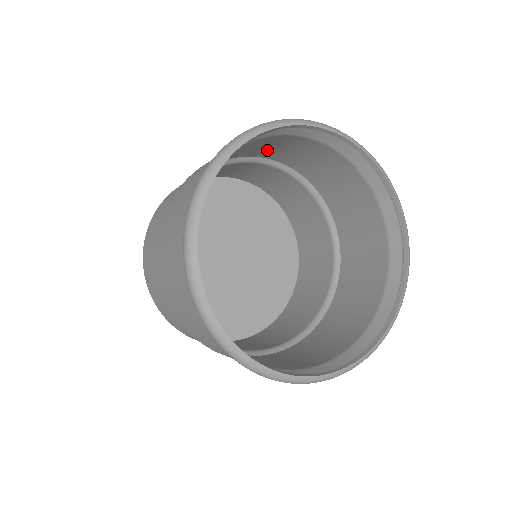
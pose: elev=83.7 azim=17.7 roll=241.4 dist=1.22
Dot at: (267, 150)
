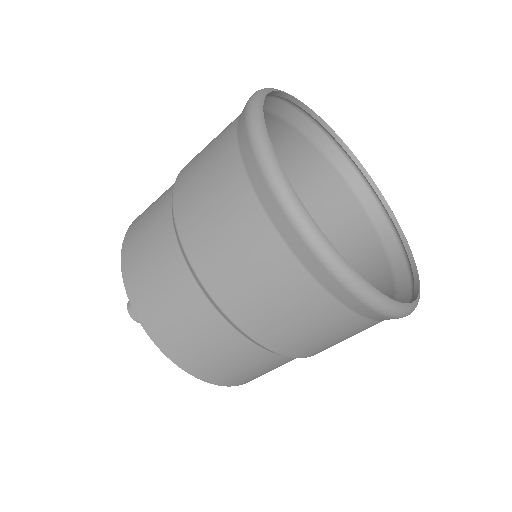
Dot at: occluded
